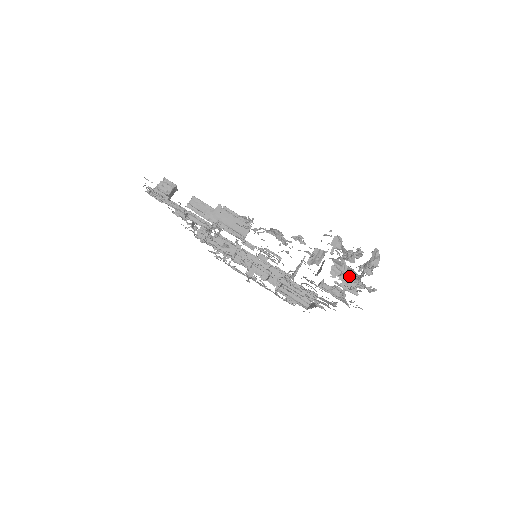
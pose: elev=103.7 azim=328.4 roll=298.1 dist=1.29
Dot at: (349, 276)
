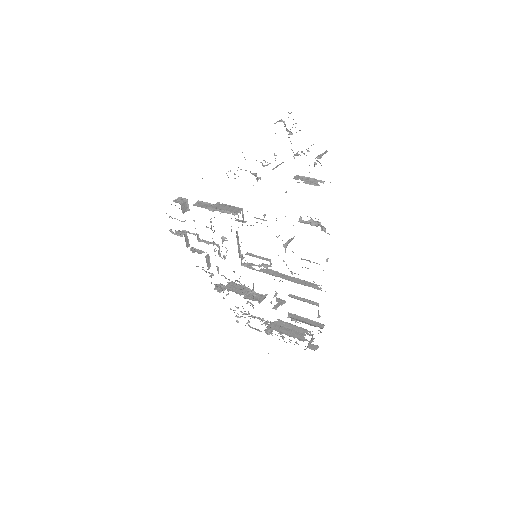
Dot at: occluded
